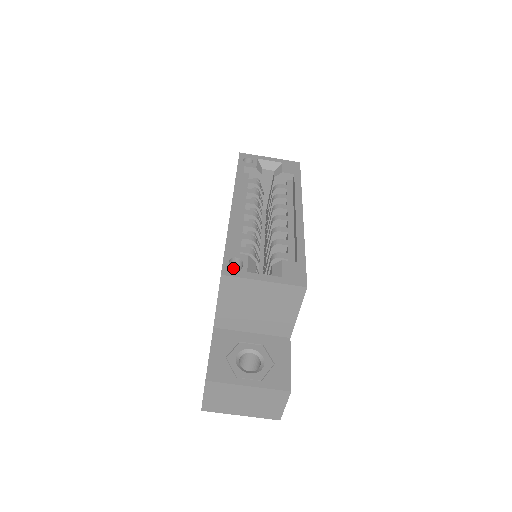
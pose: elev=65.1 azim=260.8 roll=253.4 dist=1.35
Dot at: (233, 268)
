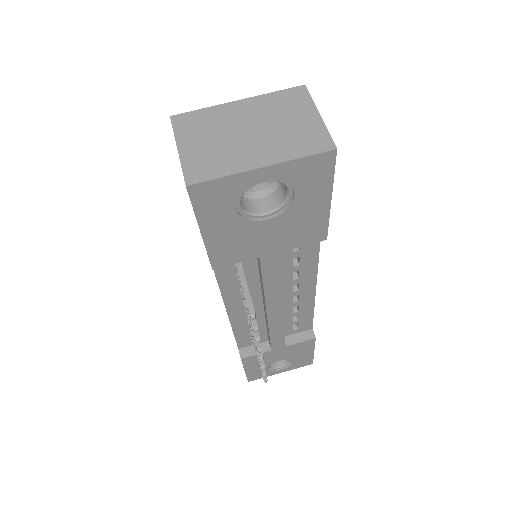
Dot at: occluded
